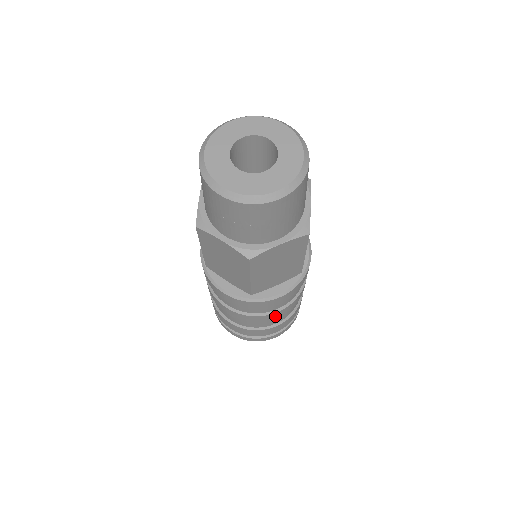
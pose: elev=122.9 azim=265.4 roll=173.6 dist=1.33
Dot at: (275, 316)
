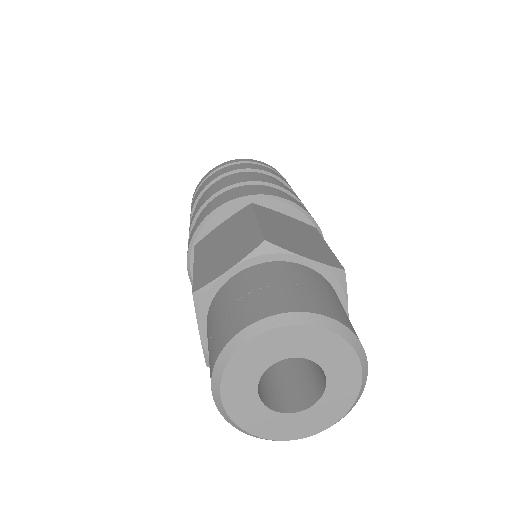
Dot at: occluded
